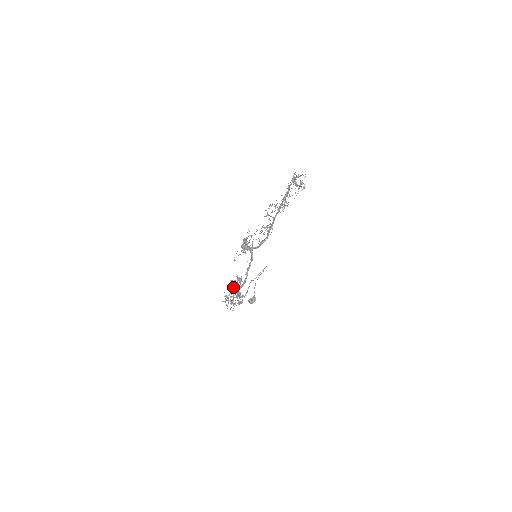
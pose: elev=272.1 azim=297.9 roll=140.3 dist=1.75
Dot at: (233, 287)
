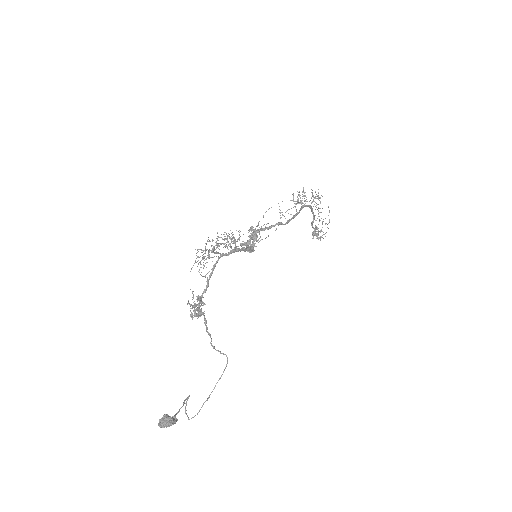
Dot at: occluded
